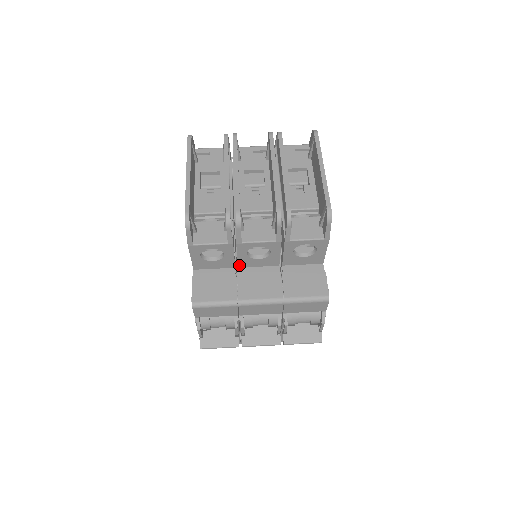
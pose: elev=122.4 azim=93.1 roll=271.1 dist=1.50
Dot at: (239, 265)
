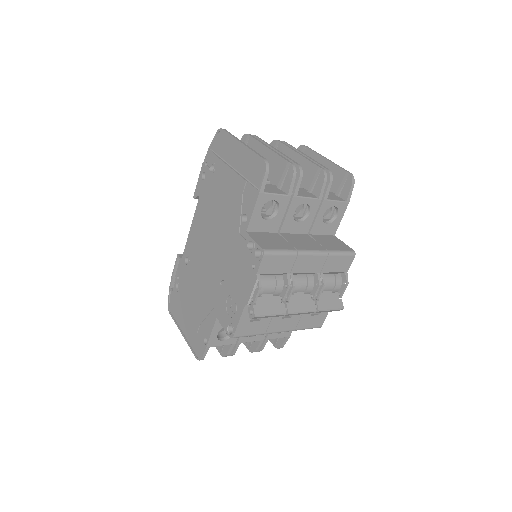
Dot at: (281, 229)
